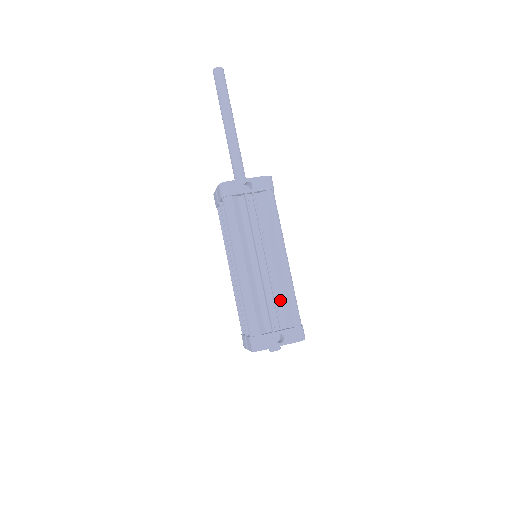
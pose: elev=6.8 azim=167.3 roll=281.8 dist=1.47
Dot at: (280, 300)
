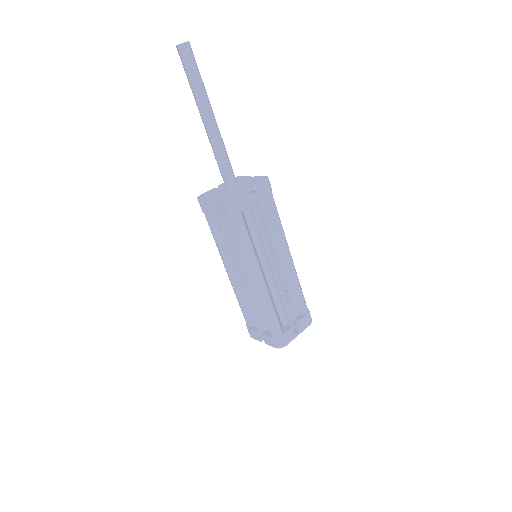
Dot at: (289, 294)
